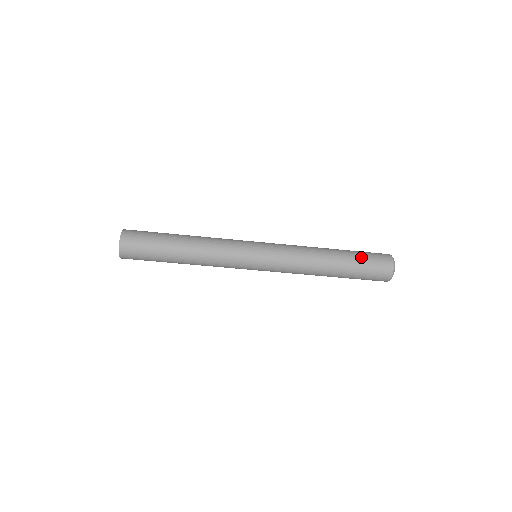
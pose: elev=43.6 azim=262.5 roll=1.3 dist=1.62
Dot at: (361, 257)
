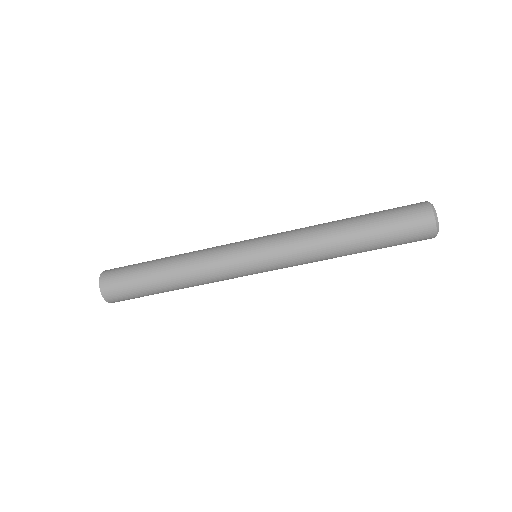
Dot at: (386, 218)
